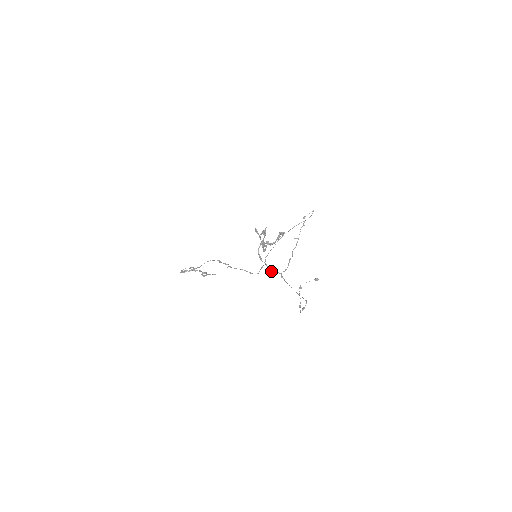
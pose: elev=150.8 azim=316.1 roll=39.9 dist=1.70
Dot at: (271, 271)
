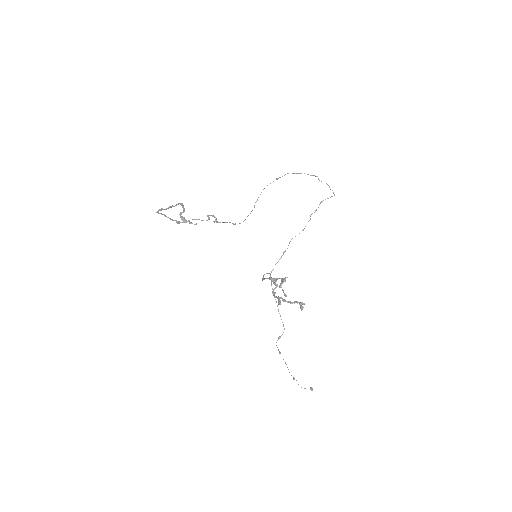
Dot at: occluded
